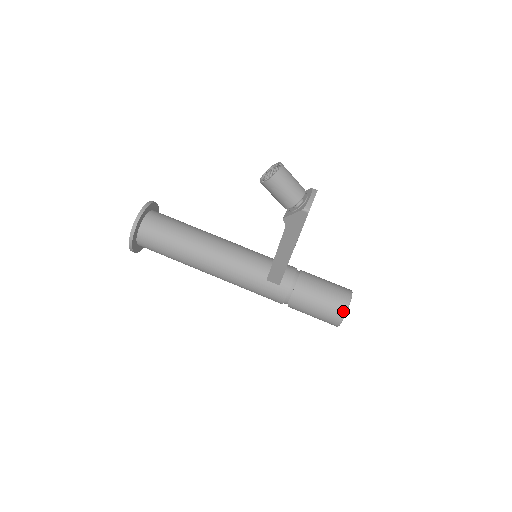
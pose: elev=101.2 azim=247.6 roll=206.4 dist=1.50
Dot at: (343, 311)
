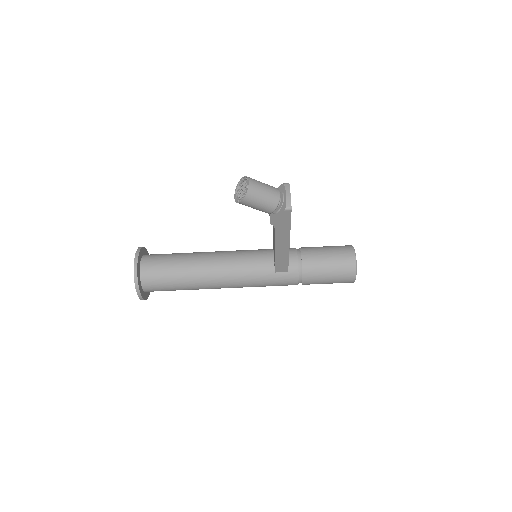
Dot at: (353, 269)
